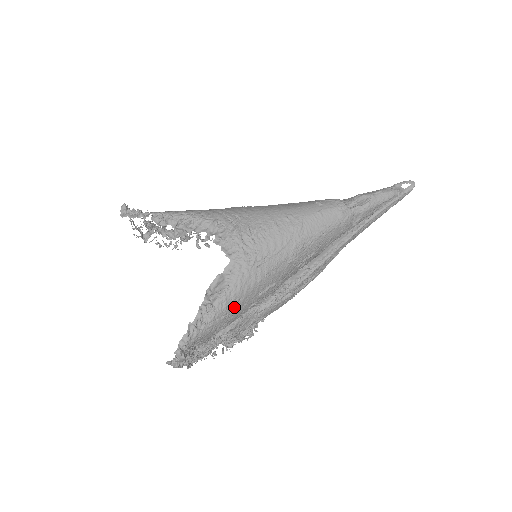
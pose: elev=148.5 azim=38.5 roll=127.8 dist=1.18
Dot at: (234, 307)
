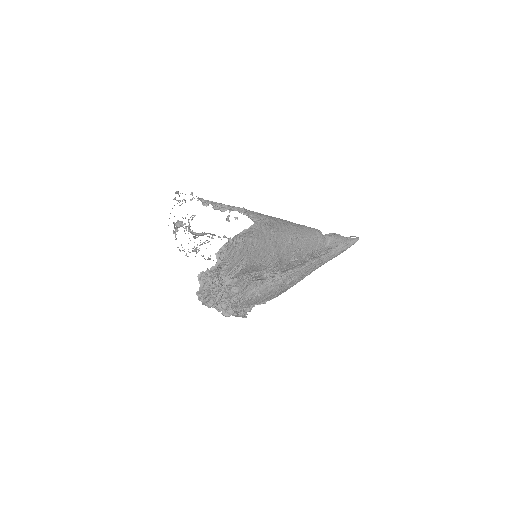
Dot at: (255, 249)
